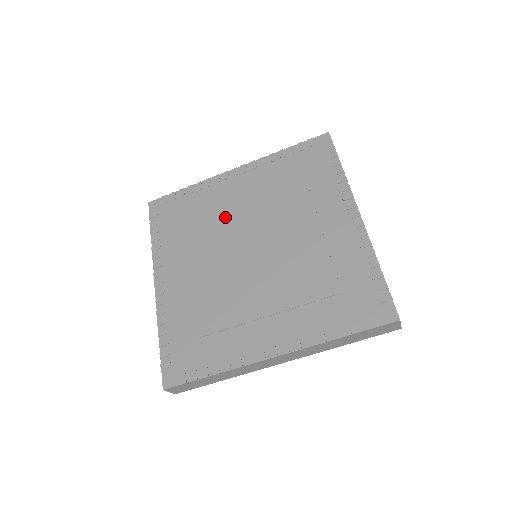
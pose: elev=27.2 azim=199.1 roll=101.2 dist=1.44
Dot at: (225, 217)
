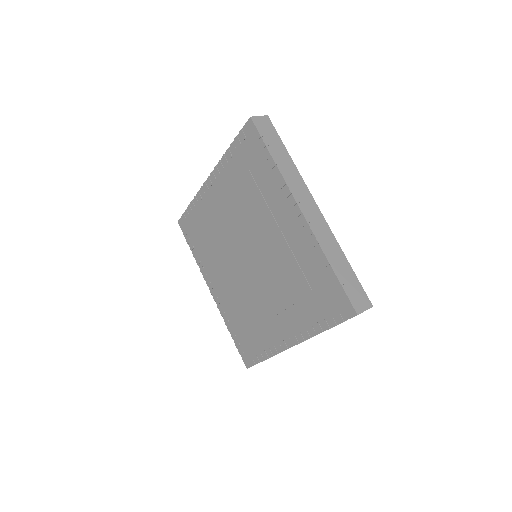
Dot at: (221, 229)
